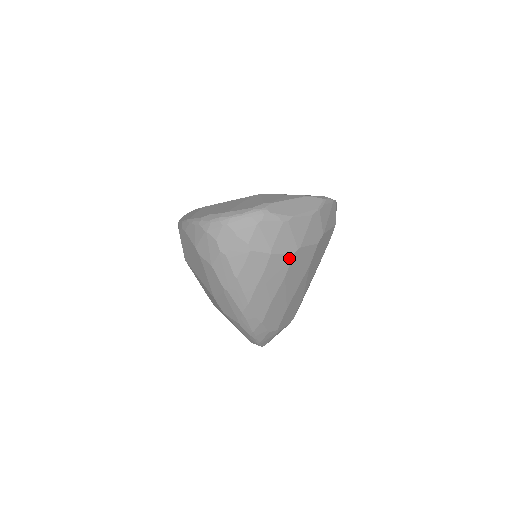
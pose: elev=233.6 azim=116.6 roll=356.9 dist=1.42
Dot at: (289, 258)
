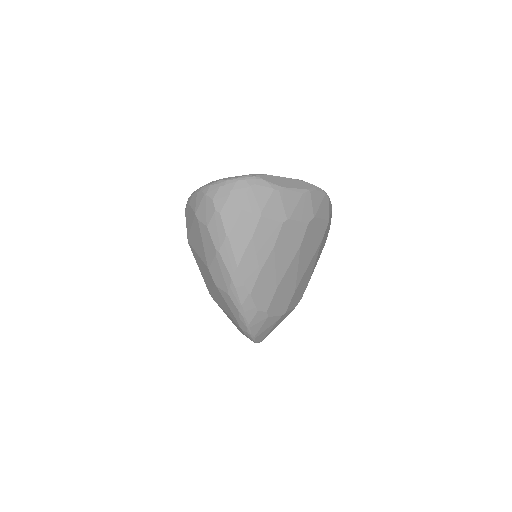
Dot at: (278, 226)
